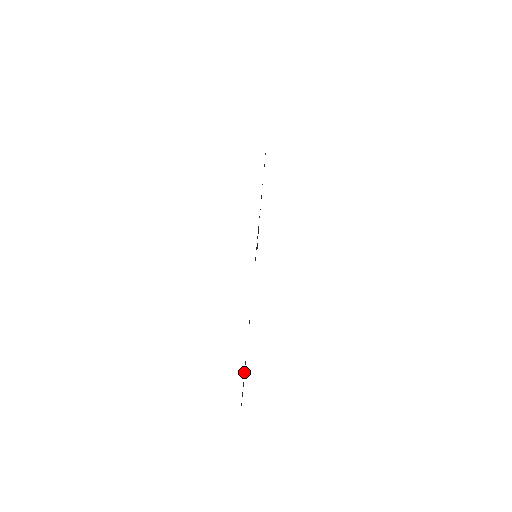
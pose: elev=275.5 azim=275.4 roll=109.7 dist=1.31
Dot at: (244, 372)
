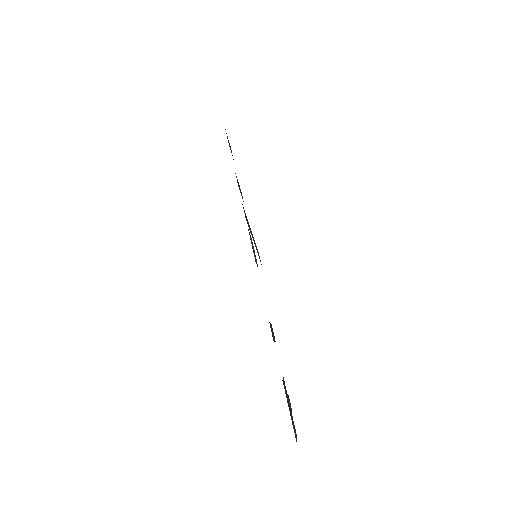
Dot at: occluded
